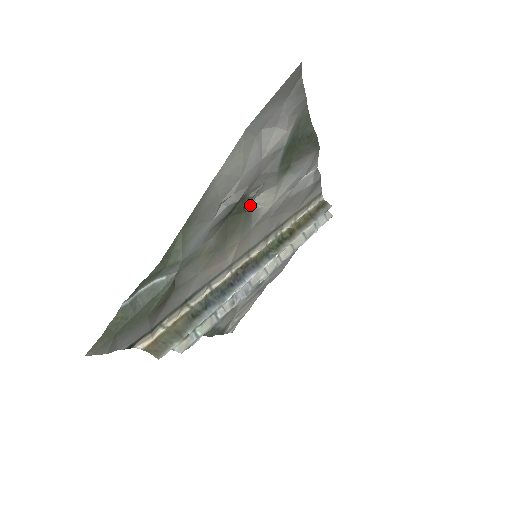
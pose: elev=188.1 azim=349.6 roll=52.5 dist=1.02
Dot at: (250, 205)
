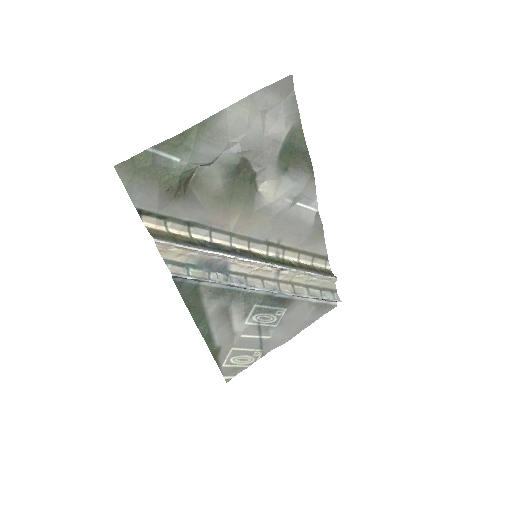
Dot at: (255, 185)
